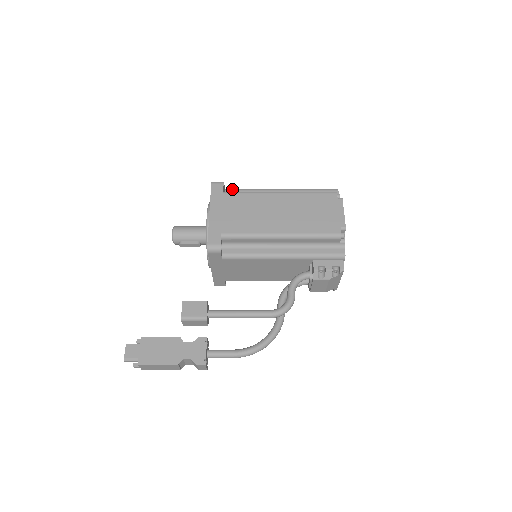
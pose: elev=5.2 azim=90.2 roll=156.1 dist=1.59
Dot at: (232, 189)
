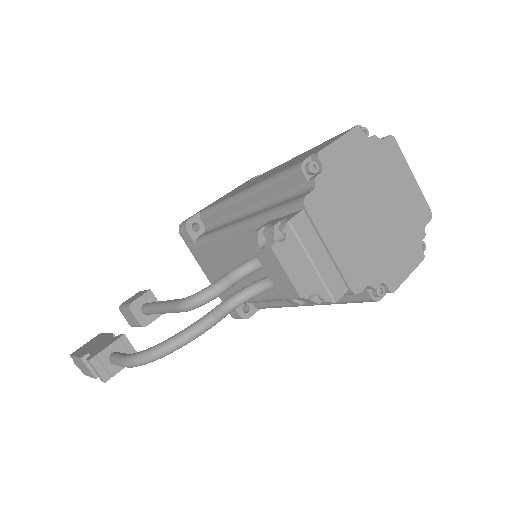
Dot at: occluded
